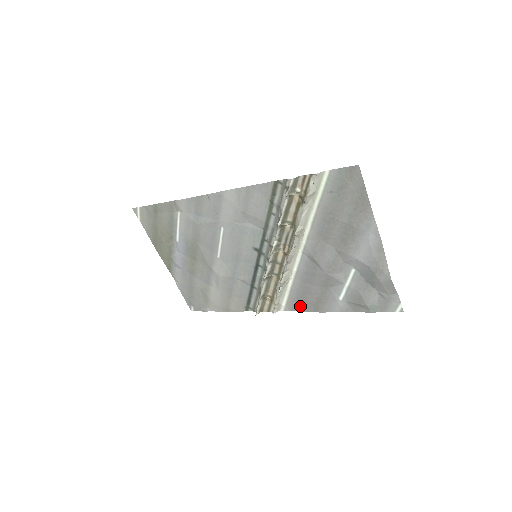
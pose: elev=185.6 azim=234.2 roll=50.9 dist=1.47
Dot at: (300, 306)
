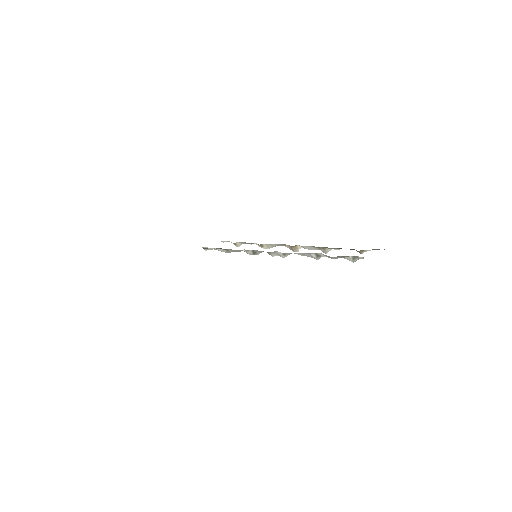
Dot at: occluded
